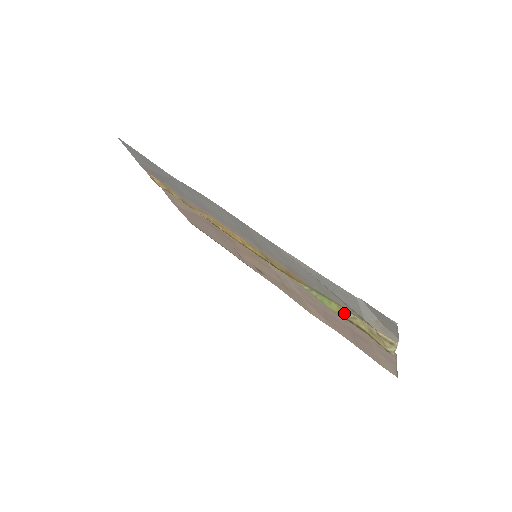
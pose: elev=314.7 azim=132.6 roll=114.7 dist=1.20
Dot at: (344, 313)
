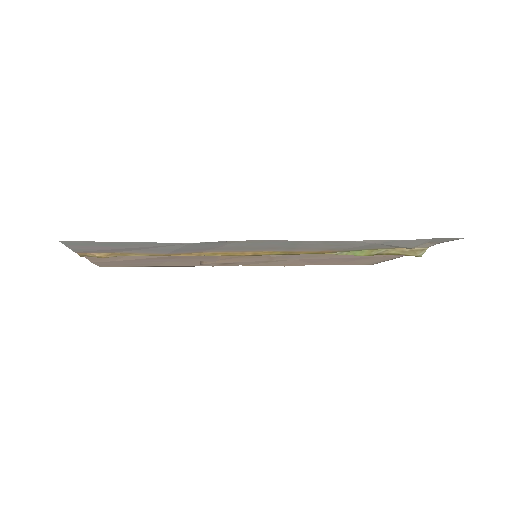
Dot at: (376, 252)
